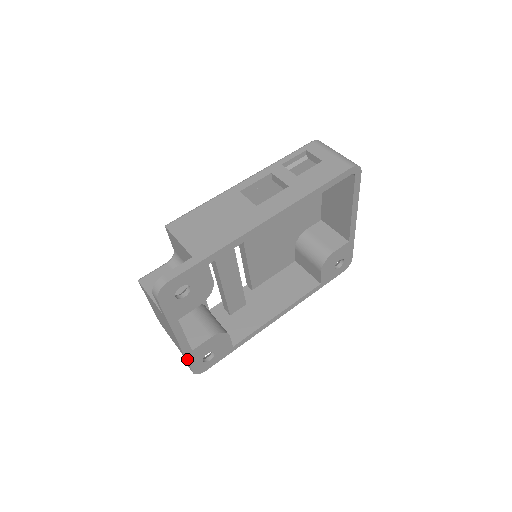
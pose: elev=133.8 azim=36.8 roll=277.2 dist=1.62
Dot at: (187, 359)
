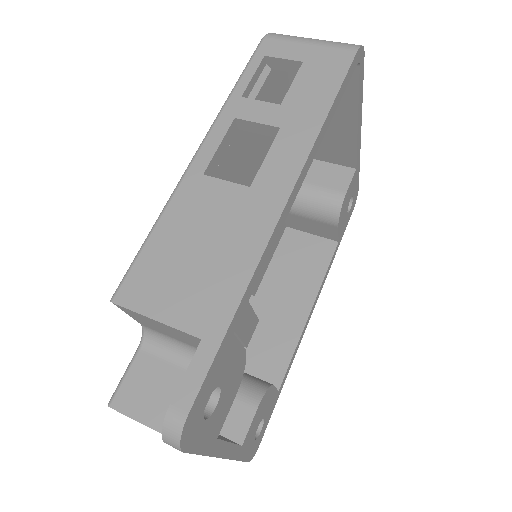
Dot at: (239, 459)
